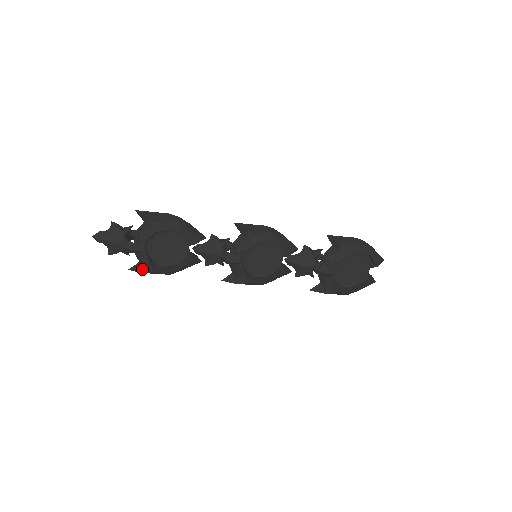
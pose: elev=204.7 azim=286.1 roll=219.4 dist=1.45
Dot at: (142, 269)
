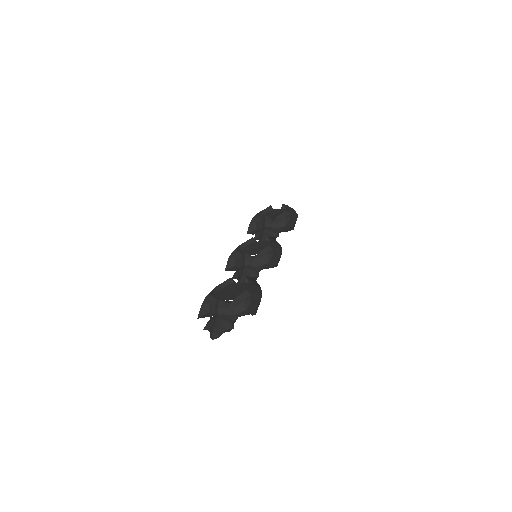
Dot at: occluded
